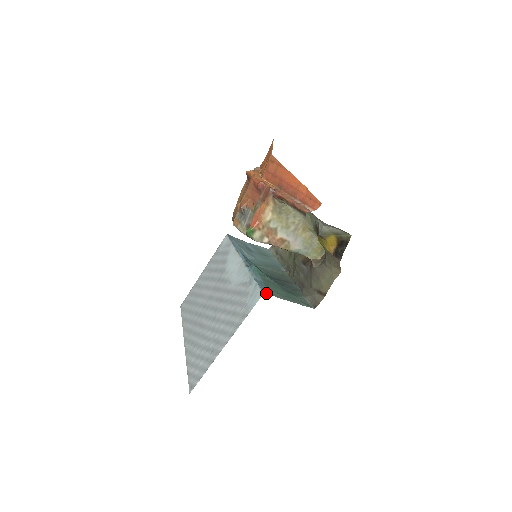
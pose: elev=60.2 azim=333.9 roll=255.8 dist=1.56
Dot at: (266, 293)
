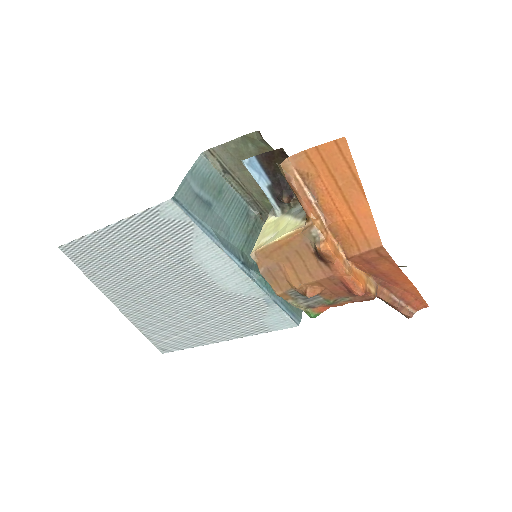
Dot at: (299, 322)
